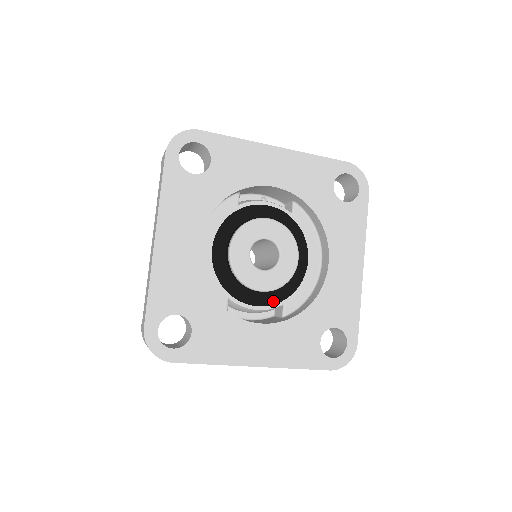
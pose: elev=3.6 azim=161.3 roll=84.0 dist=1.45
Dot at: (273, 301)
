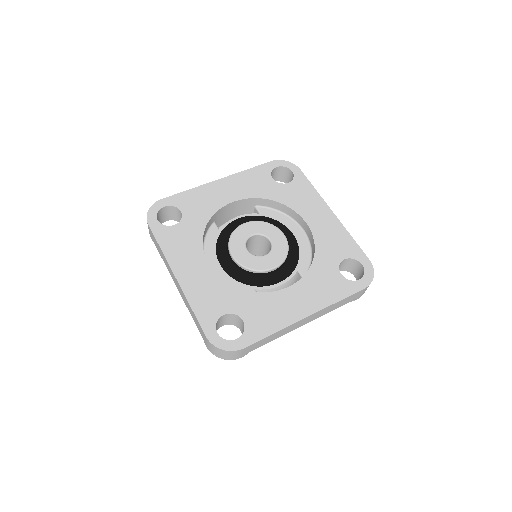
Dot at: (288, 273)
